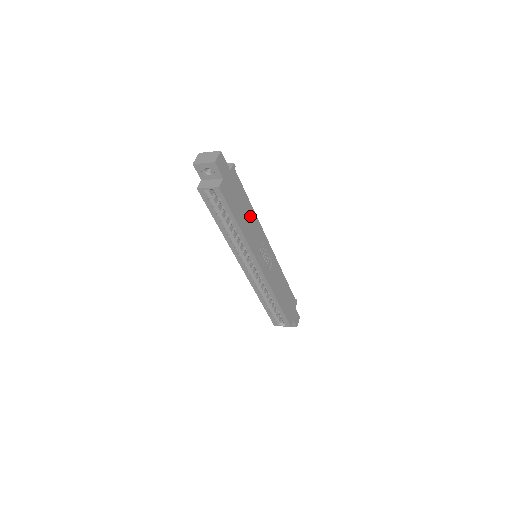
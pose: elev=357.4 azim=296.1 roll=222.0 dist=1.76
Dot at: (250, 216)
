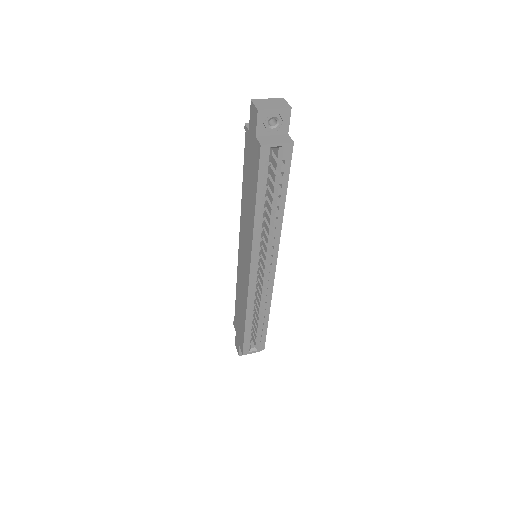
Dot at: occluded
